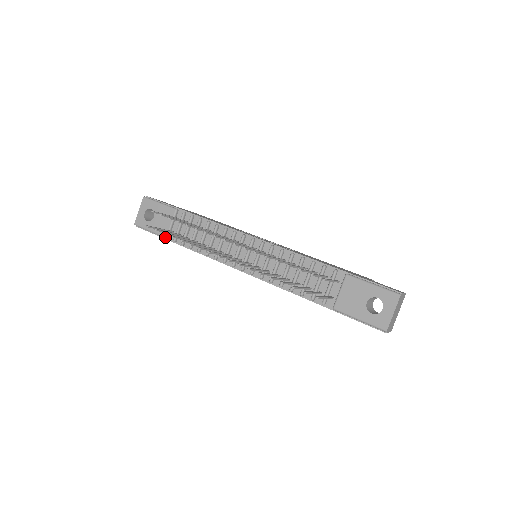
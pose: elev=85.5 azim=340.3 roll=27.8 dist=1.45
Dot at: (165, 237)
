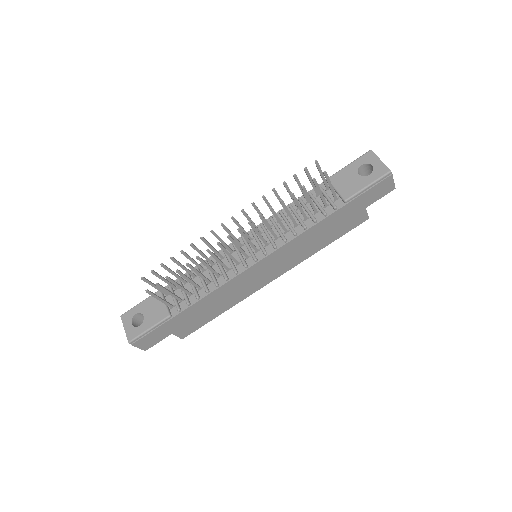
Dot at: (168, 316)
